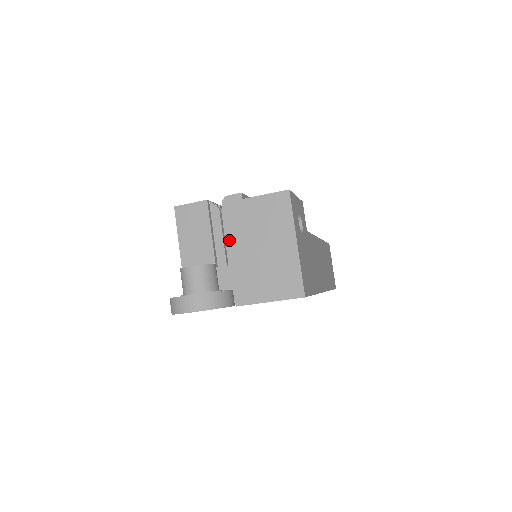
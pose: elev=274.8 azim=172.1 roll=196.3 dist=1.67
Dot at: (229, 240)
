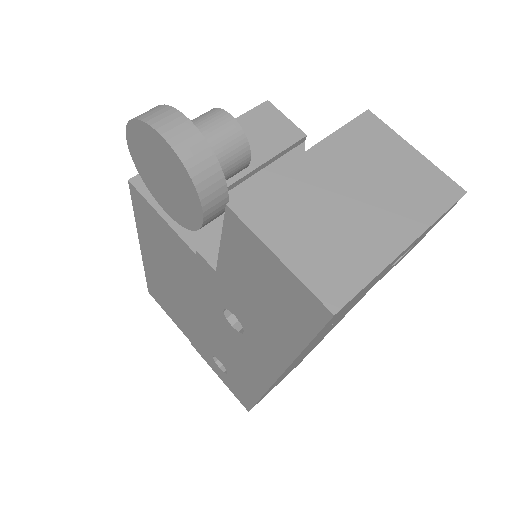
Dot at: (325, 142)
